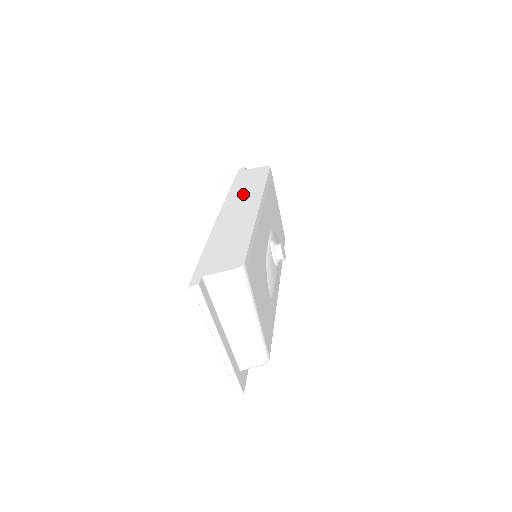
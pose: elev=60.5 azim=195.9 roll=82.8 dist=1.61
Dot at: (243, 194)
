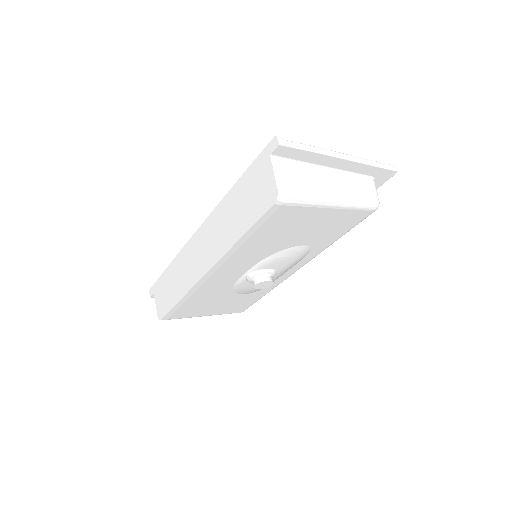
Dot at: (219, 228)
